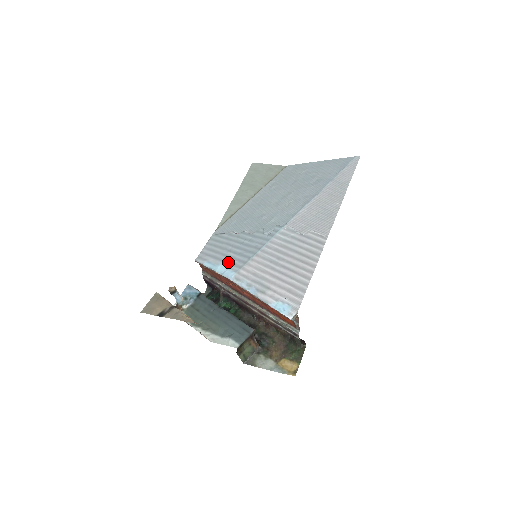
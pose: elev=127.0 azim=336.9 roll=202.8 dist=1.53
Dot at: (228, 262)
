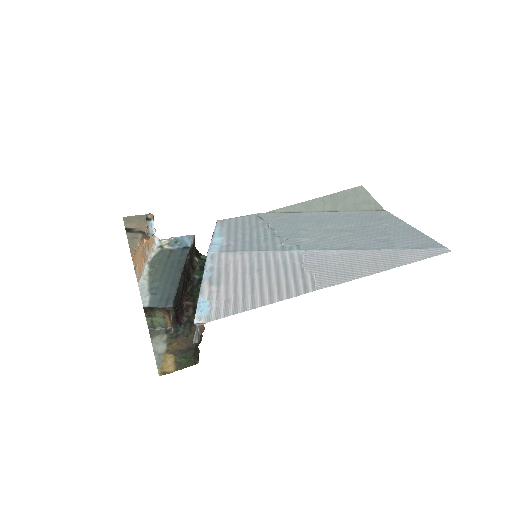
Dot at: (228, 240)
